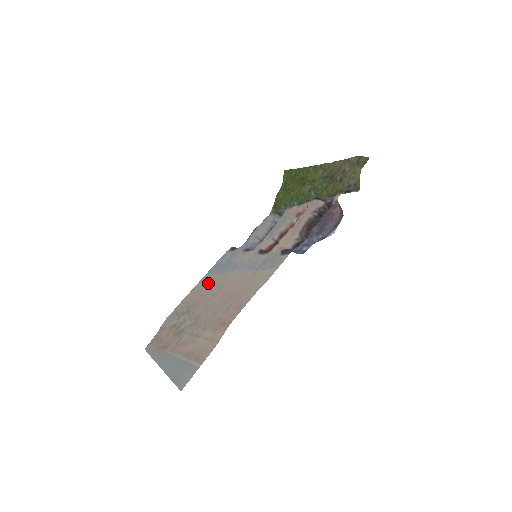
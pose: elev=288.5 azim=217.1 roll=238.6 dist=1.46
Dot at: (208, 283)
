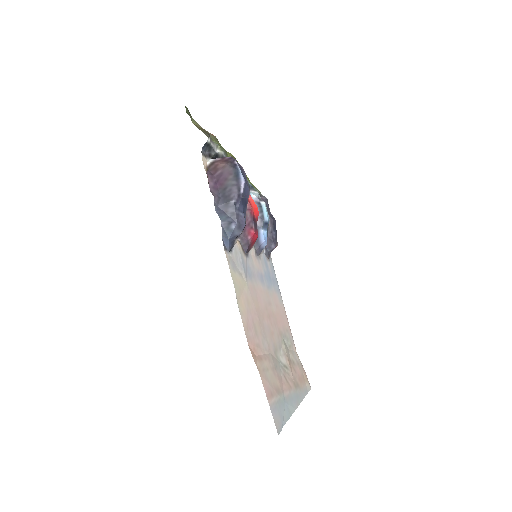
Dot at: (276, 304)
